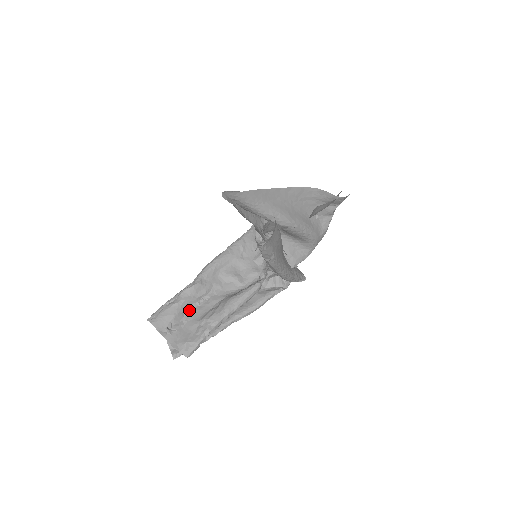
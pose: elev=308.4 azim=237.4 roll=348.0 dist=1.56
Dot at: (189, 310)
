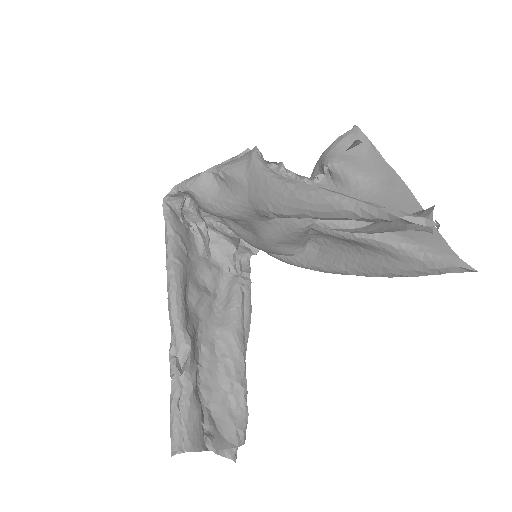
Dot at: (198, 385)
